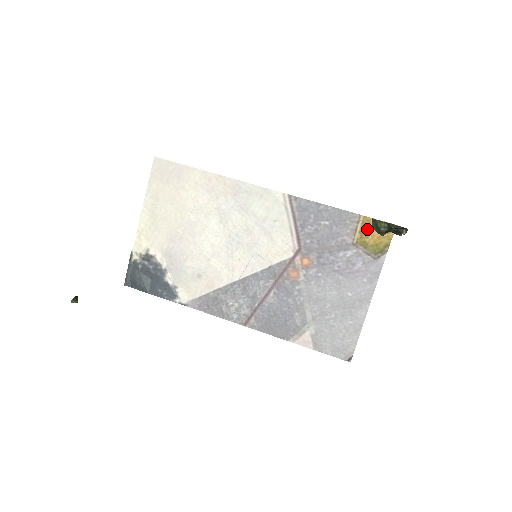
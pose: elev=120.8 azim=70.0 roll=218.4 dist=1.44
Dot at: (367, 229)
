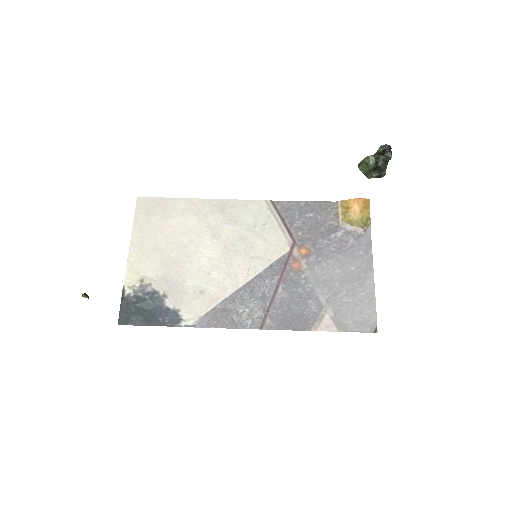
Dot at: (347, 209)
